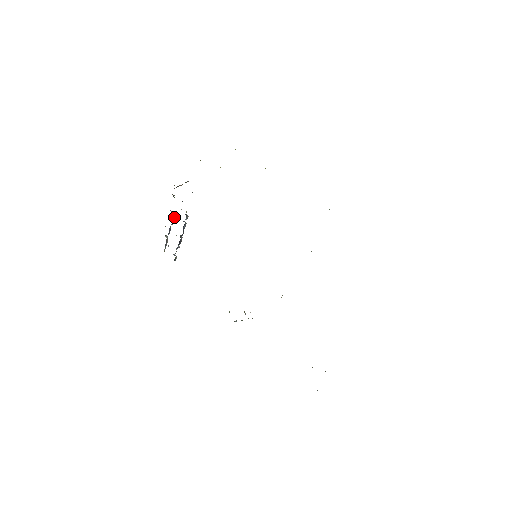
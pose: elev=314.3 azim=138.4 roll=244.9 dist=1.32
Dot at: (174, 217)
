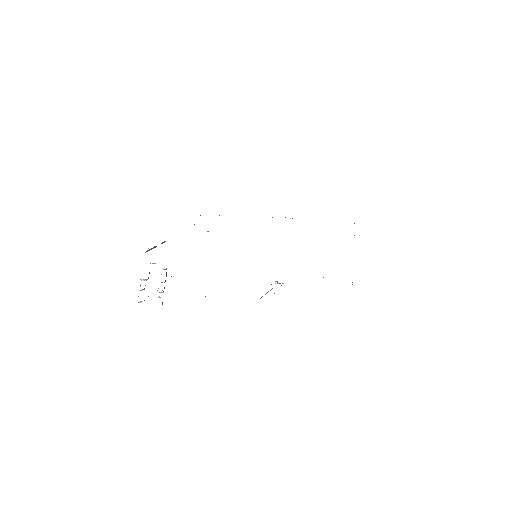
Dot at: occluded
